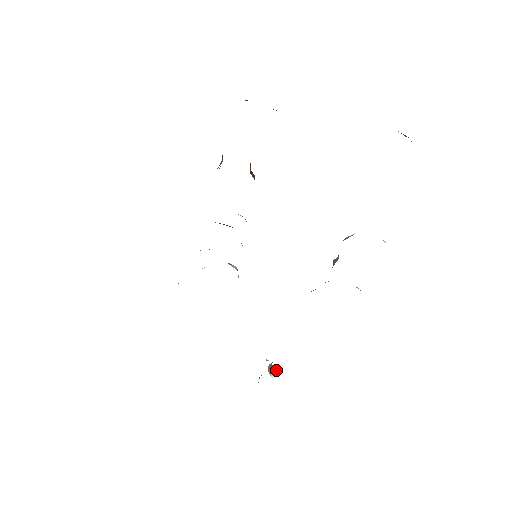
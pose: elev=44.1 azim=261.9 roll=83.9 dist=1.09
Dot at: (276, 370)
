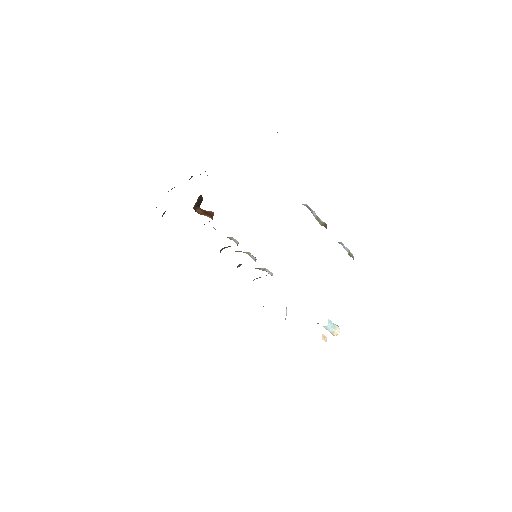
Dot at: (329, 329)
